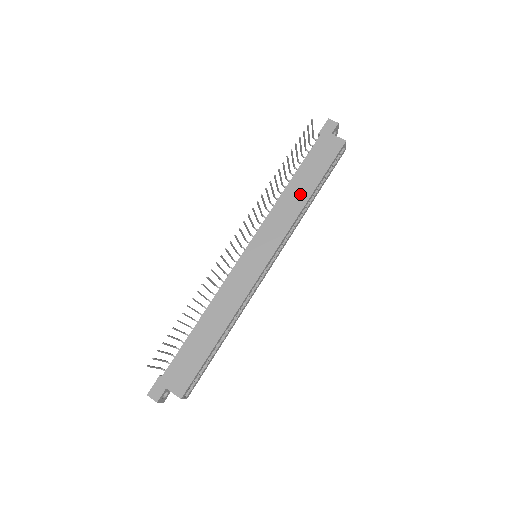
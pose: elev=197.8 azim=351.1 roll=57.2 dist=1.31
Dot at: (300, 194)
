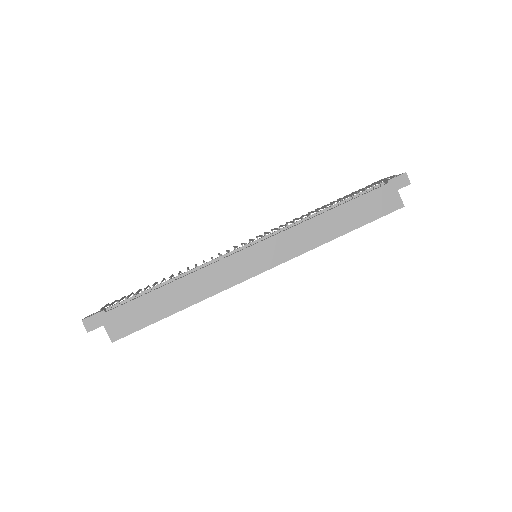
Dot at: (332, 228)
